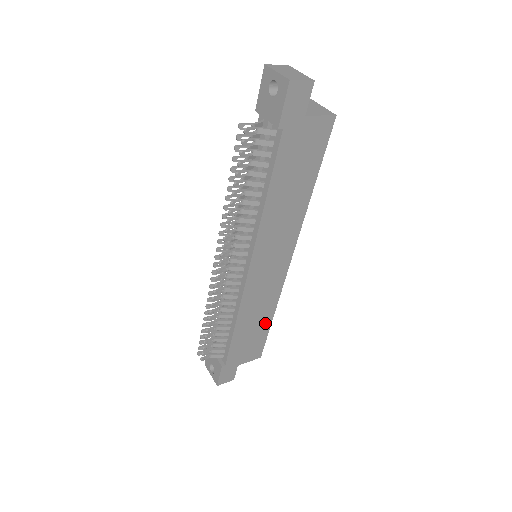
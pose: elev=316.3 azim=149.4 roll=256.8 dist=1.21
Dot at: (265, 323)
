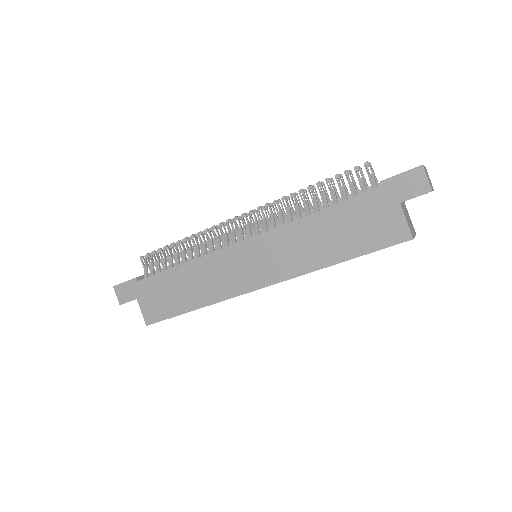
Dot at: (187, 303)
